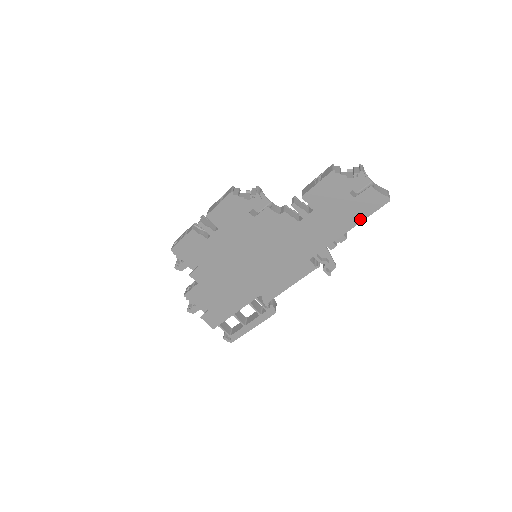
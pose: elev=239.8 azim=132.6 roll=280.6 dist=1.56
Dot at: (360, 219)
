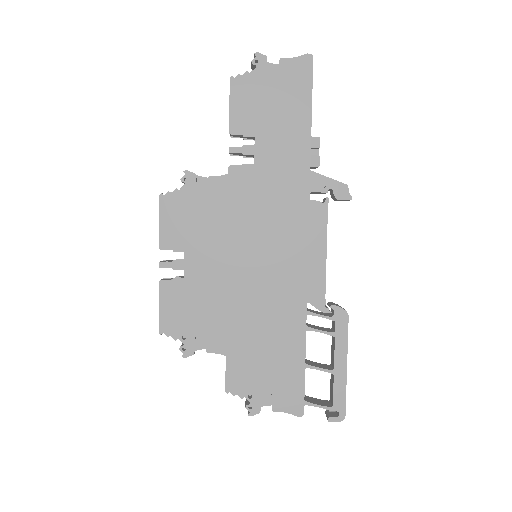
Dot at: (307, 102)
